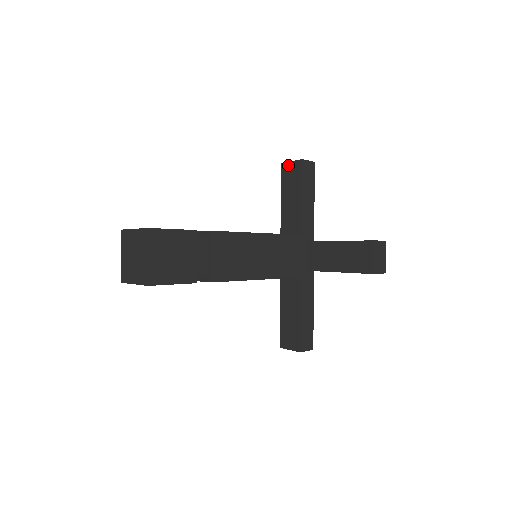
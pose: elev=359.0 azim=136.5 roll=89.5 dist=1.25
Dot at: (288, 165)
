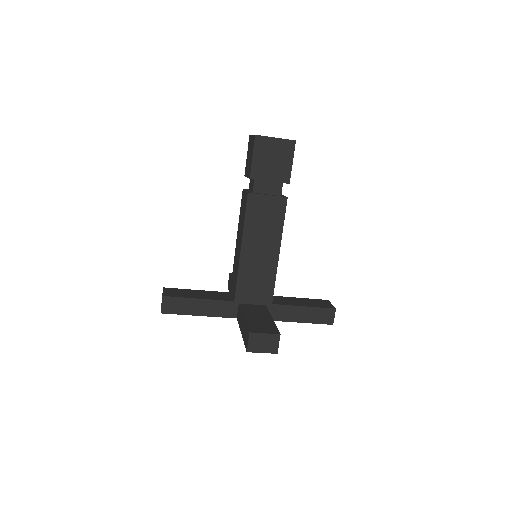
Dot at: occluded
